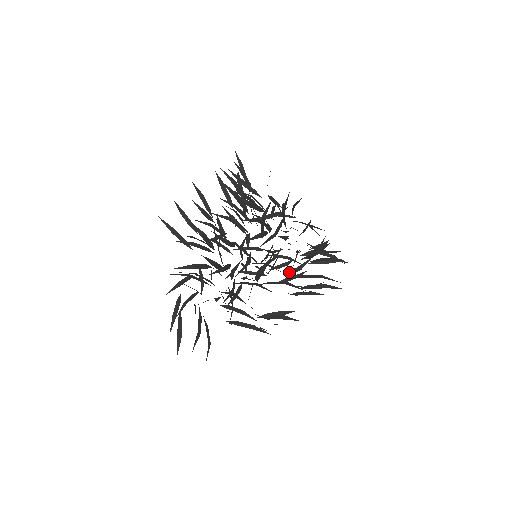
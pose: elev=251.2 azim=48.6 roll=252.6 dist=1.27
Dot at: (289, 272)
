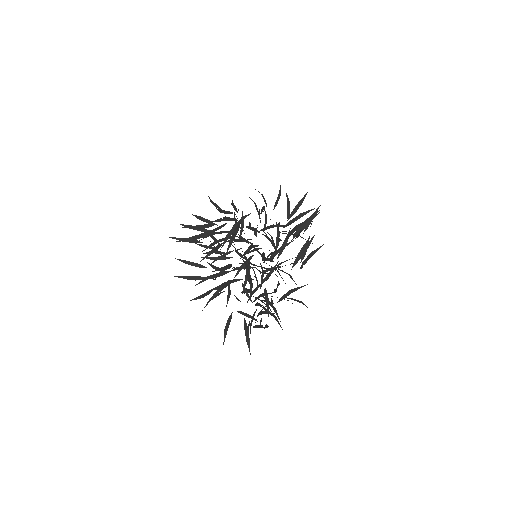
Dot at: occluded
